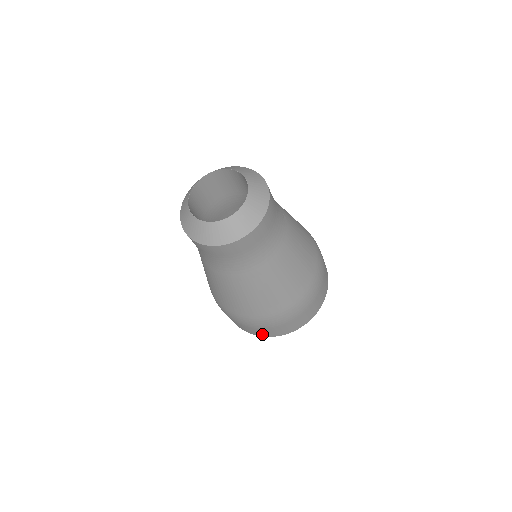
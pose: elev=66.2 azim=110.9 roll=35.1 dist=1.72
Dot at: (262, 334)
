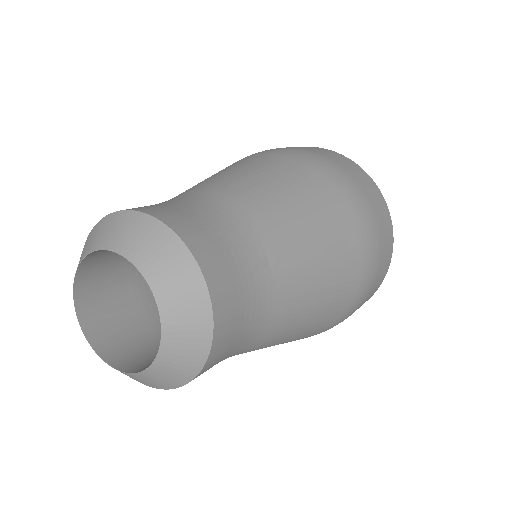
Dot at: occluded
